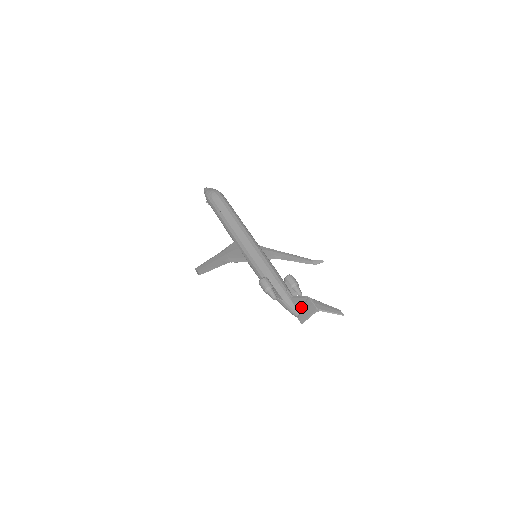
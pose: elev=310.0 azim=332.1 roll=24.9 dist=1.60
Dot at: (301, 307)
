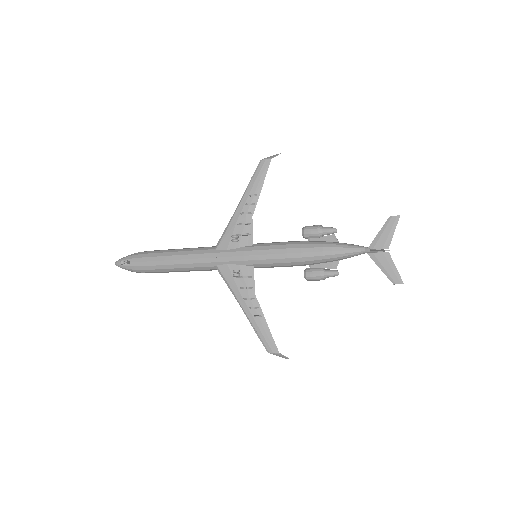
Dot at: occluded
